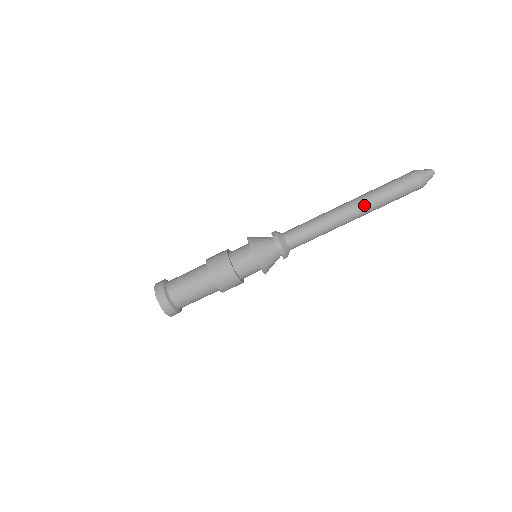
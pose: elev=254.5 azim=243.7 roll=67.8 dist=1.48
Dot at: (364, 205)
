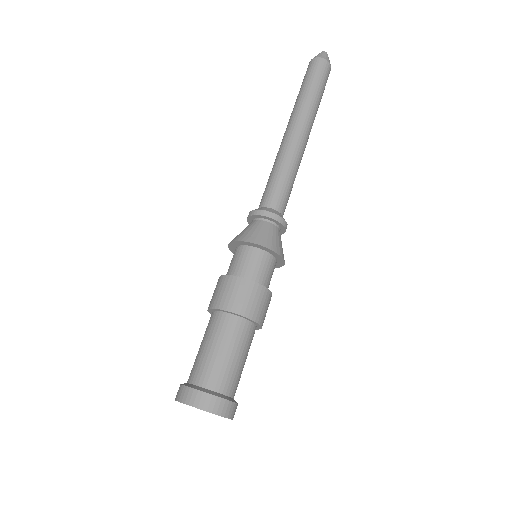
Dot at: (294, 115)
